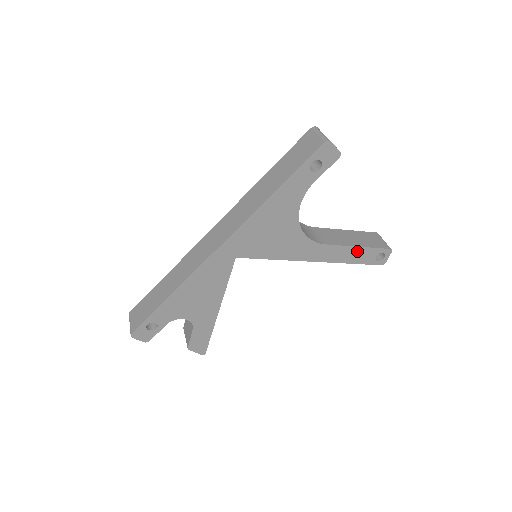
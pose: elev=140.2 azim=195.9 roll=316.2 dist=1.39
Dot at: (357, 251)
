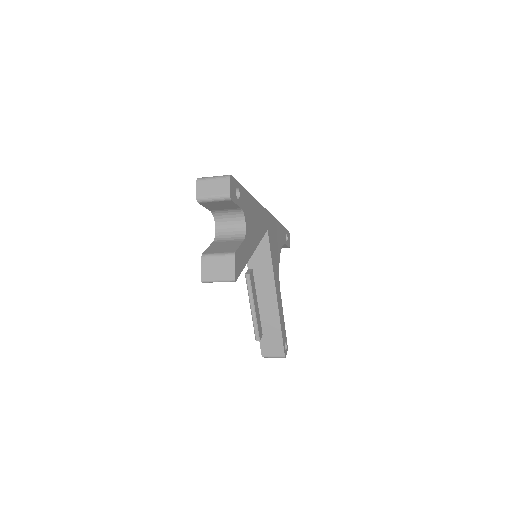
Dot at: (283, 322)
